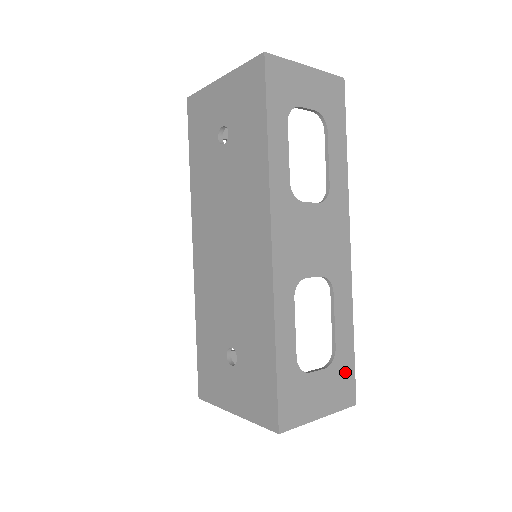
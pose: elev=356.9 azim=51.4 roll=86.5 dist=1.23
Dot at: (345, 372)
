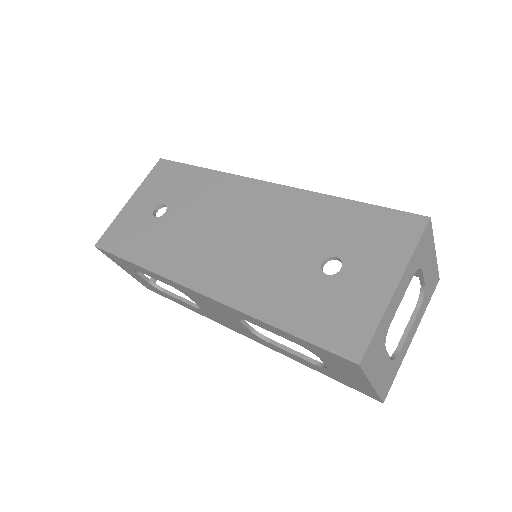
Dot at: occluded
